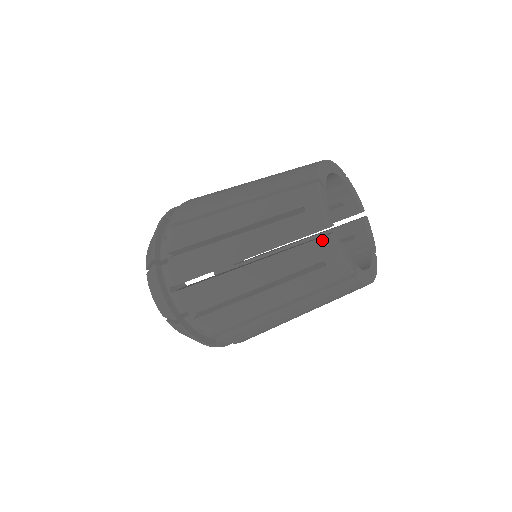
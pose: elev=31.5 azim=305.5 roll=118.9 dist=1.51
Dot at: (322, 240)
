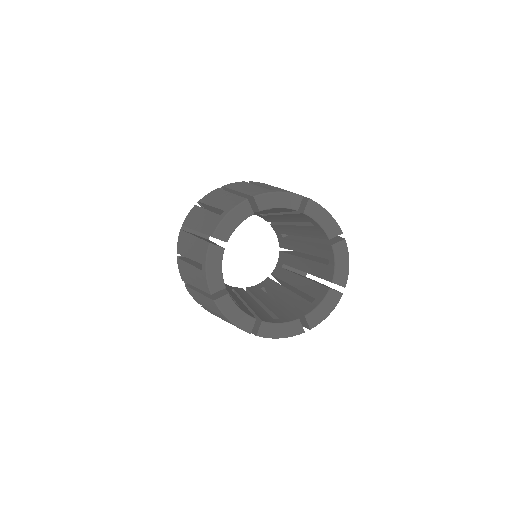
Dot at: (213, 302)
